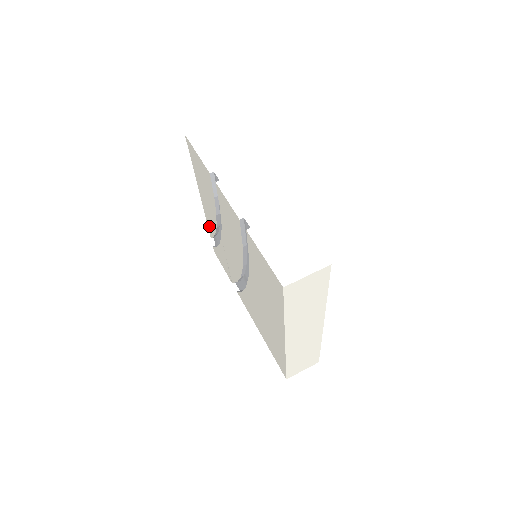
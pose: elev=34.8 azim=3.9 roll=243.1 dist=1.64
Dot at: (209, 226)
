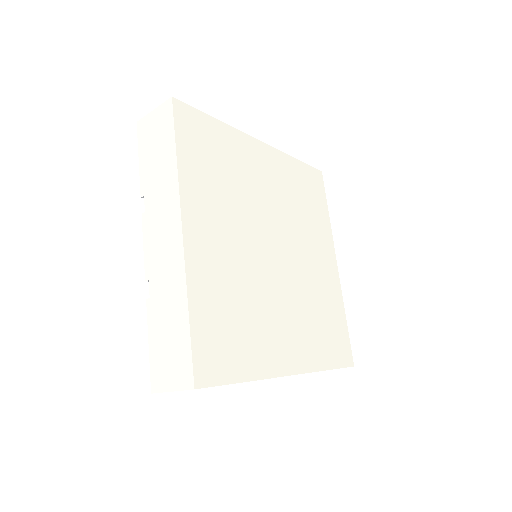
Dot at: occluded
